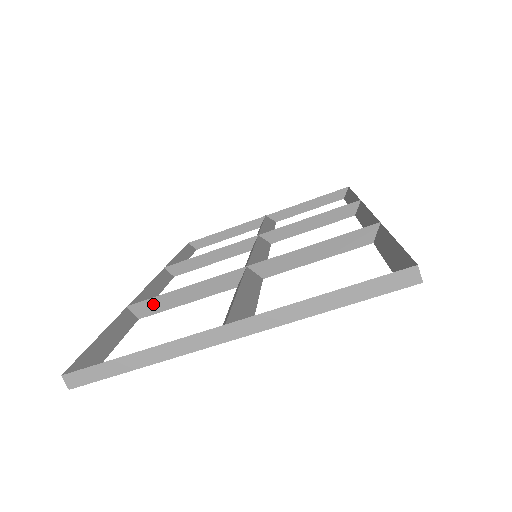
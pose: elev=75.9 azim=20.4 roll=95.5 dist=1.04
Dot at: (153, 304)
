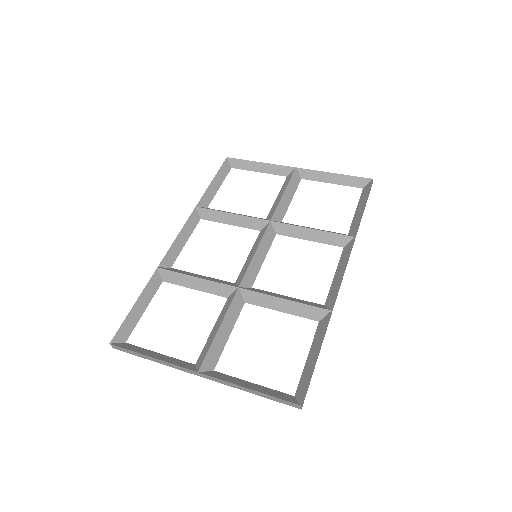
Dot at: (174, 277)
